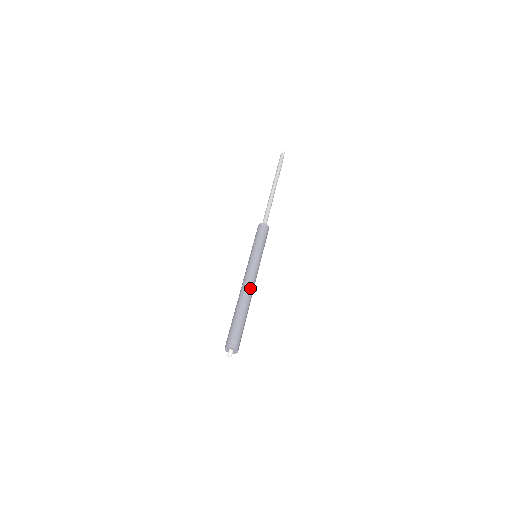
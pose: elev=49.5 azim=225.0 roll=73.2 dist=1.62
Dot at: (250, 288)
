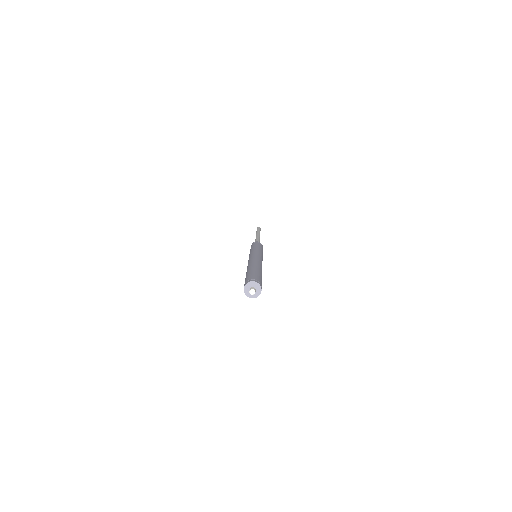
Dot at: (255, 260)
